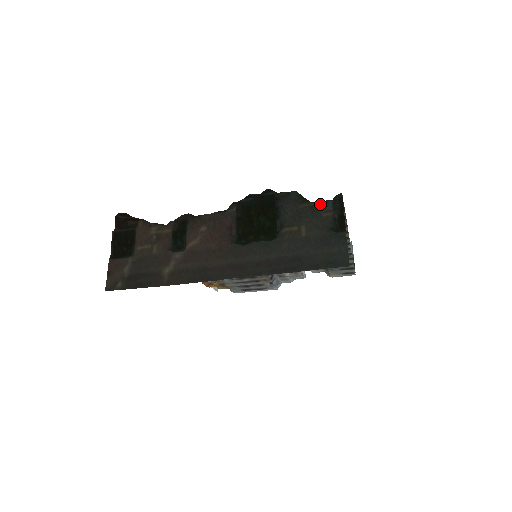
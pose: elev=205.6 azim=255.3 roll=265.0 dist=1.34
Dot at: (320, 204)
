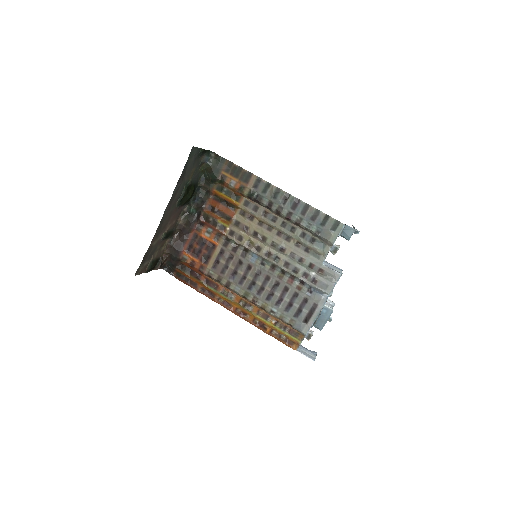
Dot at: (205, 162)
